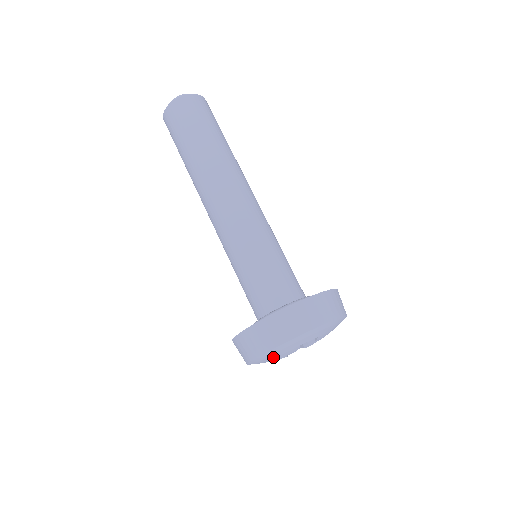
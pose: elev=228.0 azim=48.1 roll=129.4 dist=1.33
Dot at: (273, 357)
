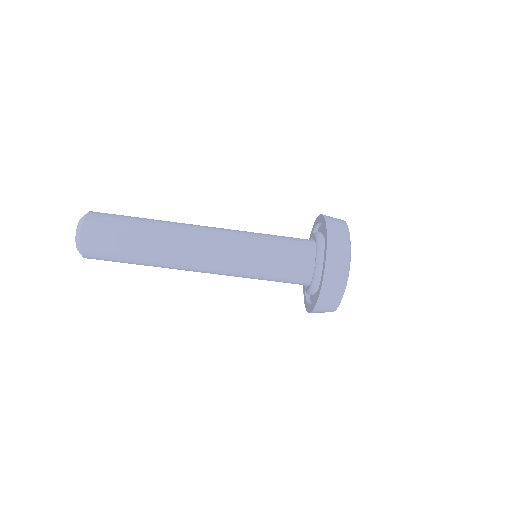
Dot at: occluded
